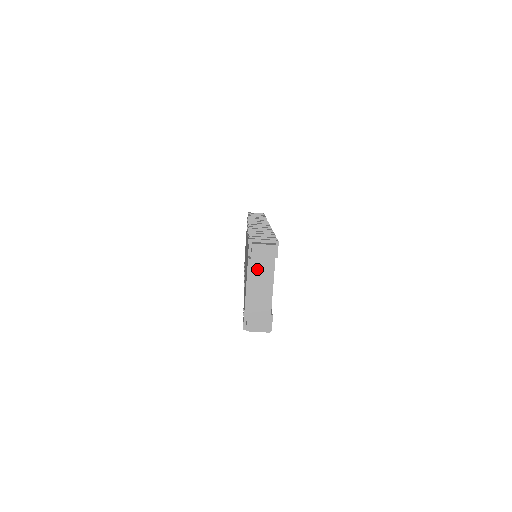
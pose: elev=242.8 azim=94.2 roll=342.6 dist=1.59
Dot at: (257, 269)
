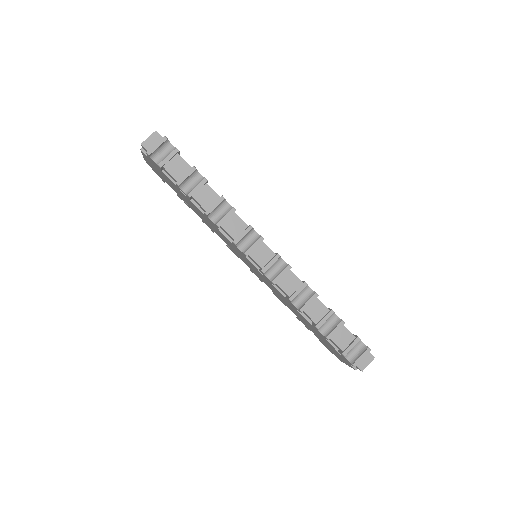
Dot at: occluded
